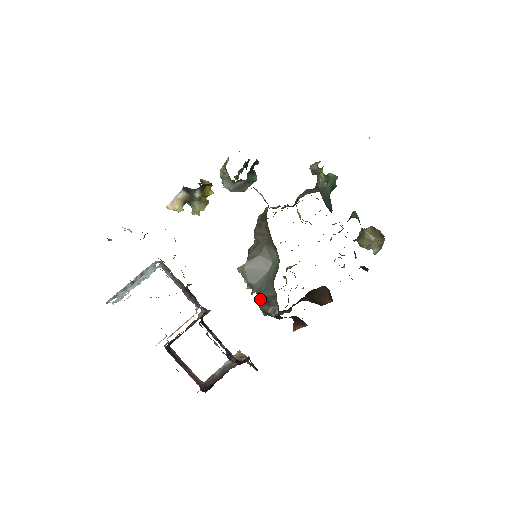
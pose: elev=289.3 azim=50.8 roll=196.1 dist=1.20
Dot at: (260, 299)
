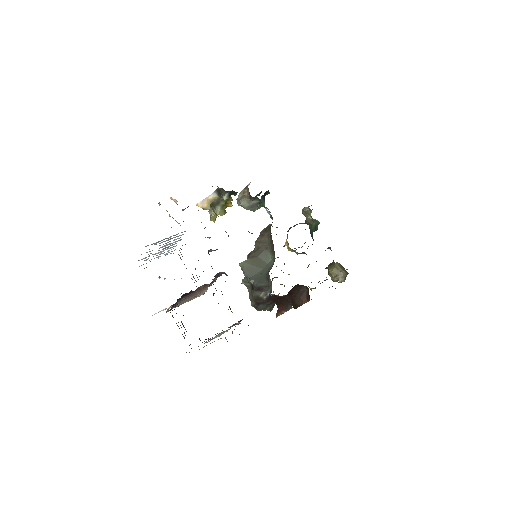
Dot at: (251, 293)
